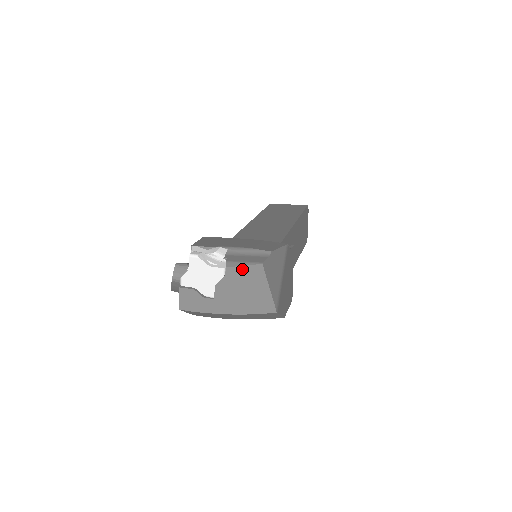
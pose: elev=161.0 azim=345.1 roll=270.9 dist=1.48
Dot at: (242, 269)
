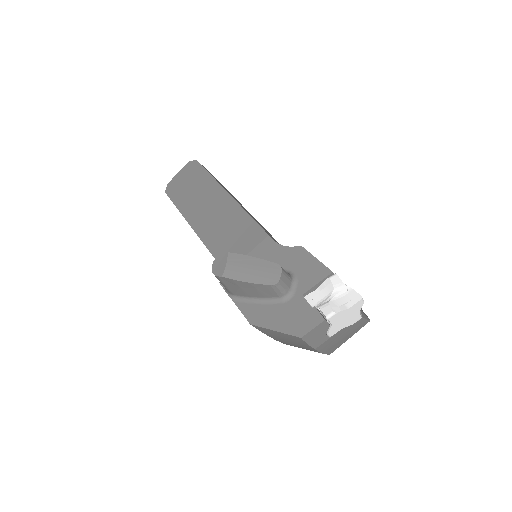
Dot at: (363, 321)
